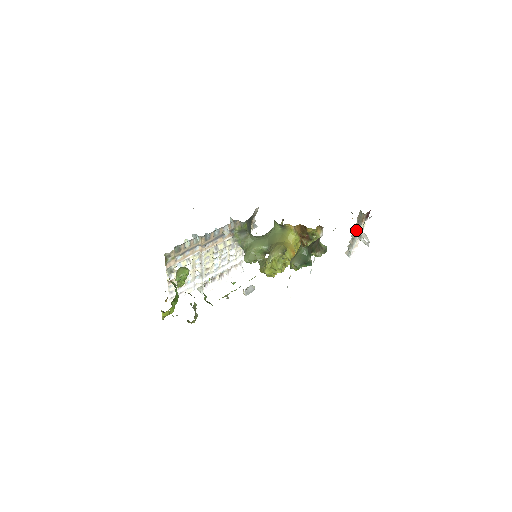
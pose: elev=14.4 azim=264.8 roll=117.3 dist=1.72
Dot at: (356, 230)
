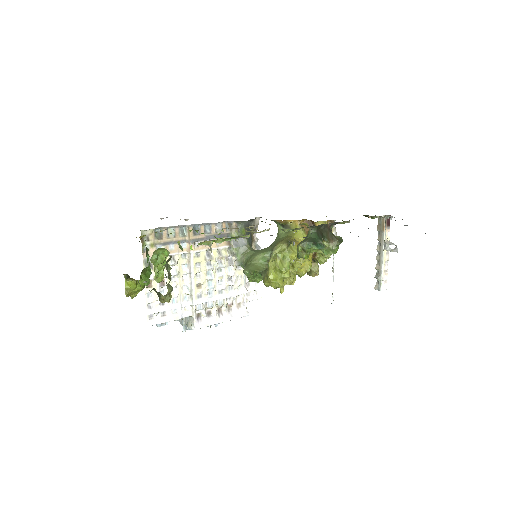
Dot at: (380, 246)
